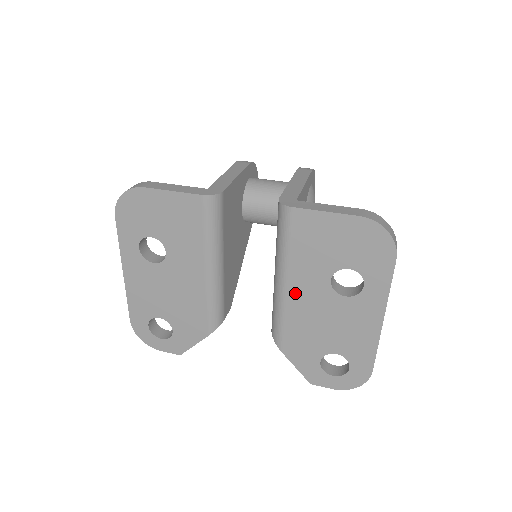
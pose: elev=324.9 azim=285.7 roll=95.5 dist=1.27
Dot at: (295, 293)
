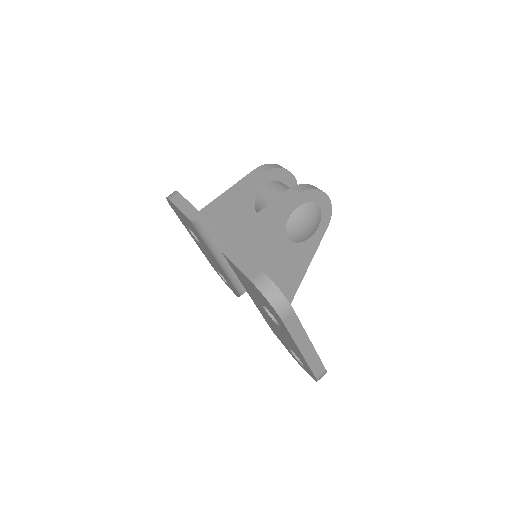
Dot at: (255, 302)
